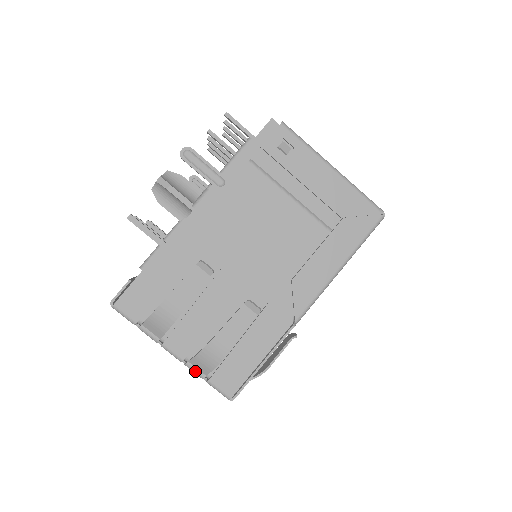
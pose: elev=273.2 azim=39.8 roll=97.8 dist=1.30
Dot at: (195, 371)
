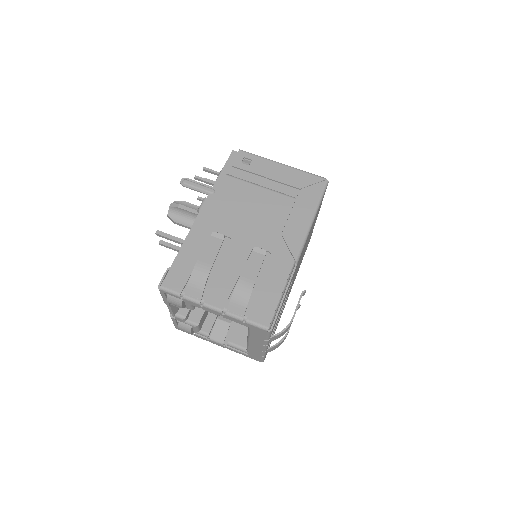
Dot at: (234, 316)
